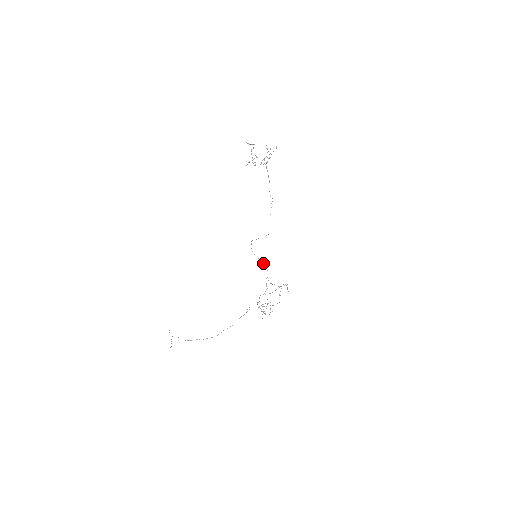
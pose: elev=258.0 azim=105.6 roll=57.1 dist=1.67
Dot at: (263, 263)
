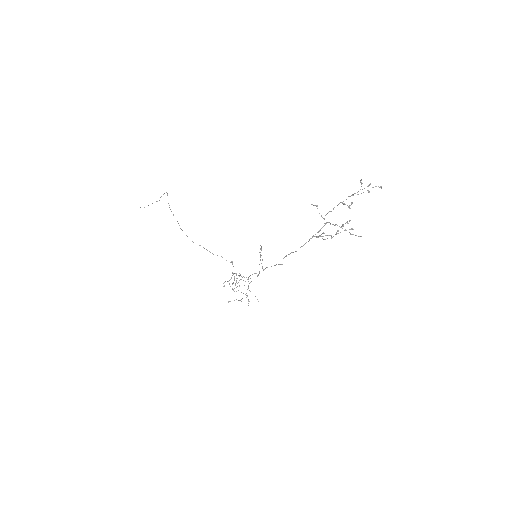
Dot at: occluded
